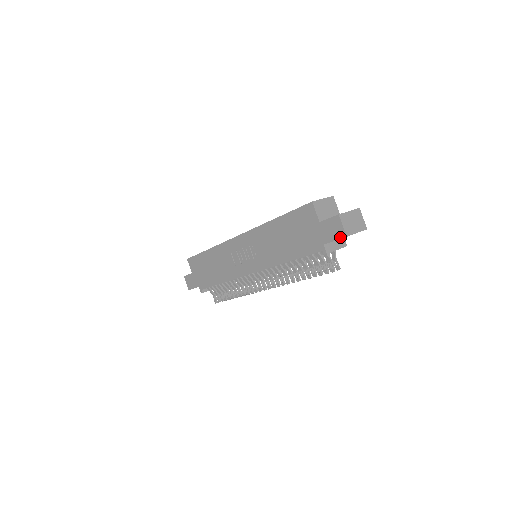
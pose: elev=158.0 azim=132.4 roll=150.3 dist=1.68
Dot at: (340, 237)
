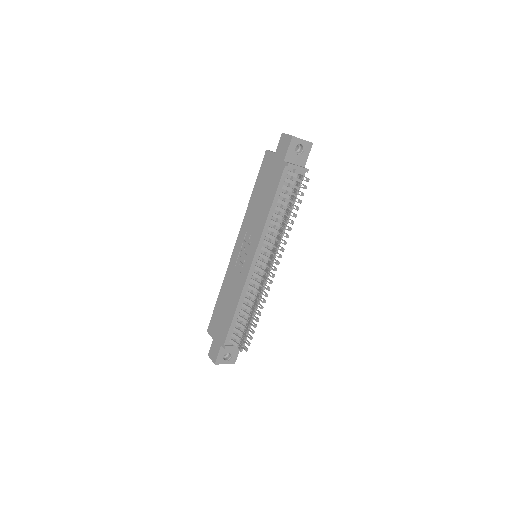
Dot at: (289, 142)
